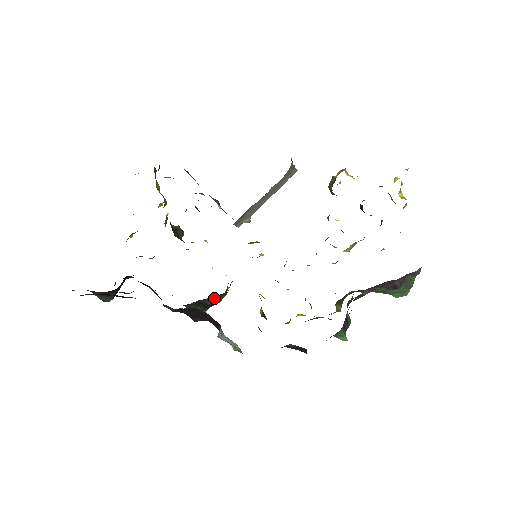
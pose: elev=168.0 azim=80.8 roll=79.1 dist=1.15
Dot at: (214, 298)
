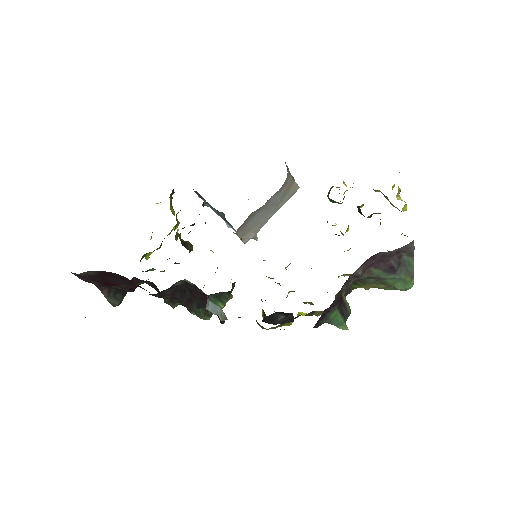
Dot at: (215, 298)
